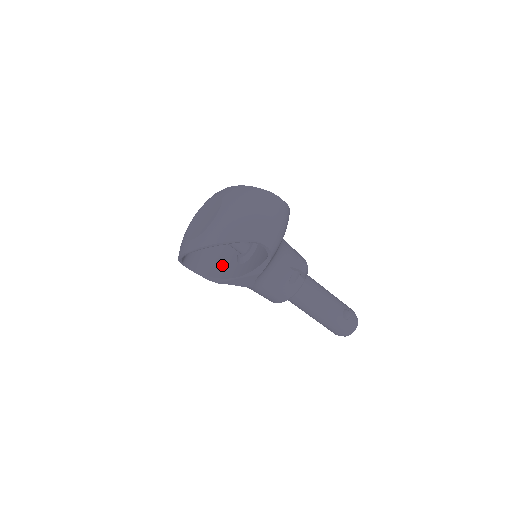
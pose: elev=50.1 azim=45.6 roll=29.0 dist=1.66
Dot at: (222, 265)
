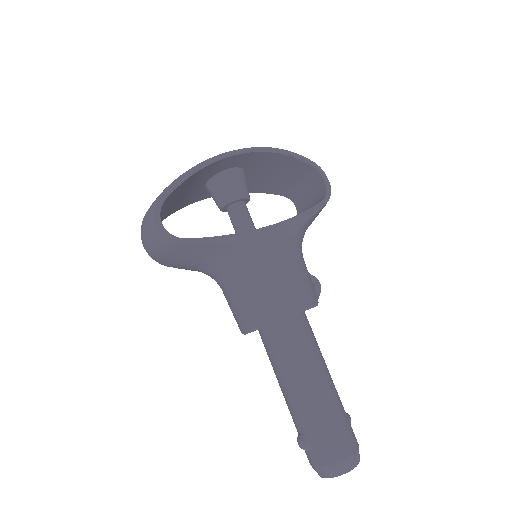
Dot at: occluded
